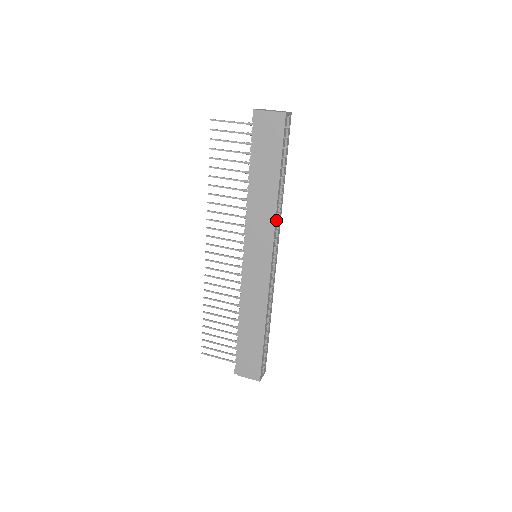
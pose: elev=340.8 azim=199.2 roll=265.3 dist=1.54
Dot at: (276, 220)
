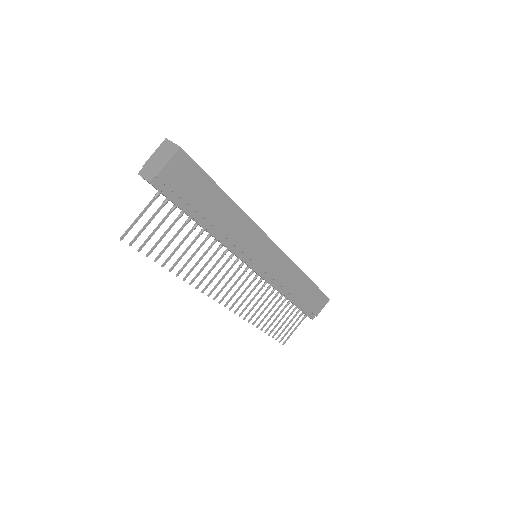
Dot at: (250, 219)
